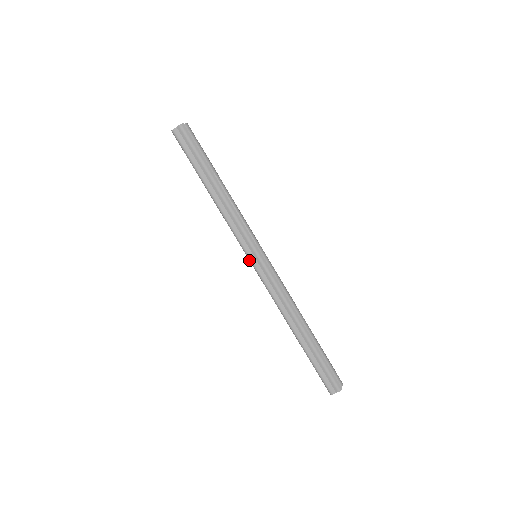
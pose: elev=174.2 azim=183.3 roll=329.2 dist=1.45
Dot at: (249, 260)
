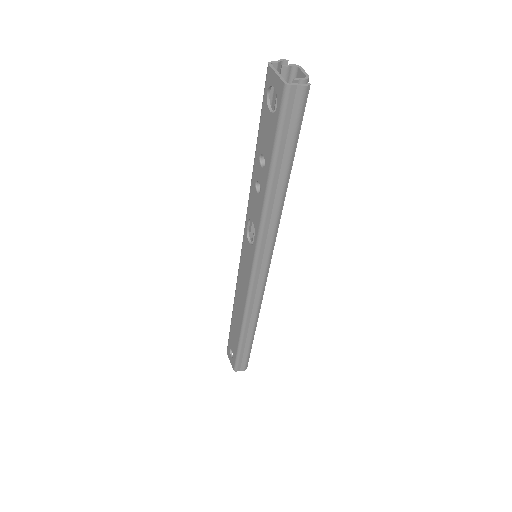
Dot at: (252, 267)
